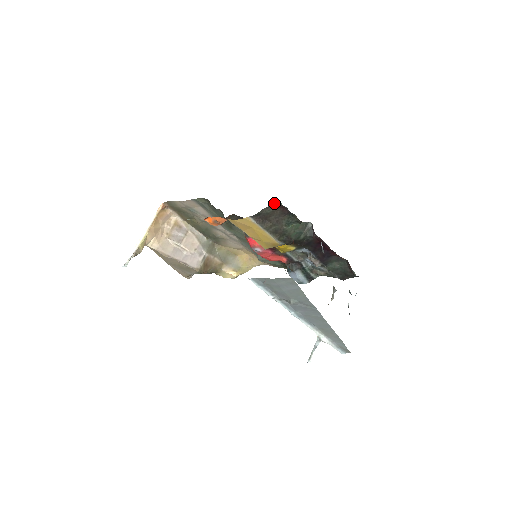
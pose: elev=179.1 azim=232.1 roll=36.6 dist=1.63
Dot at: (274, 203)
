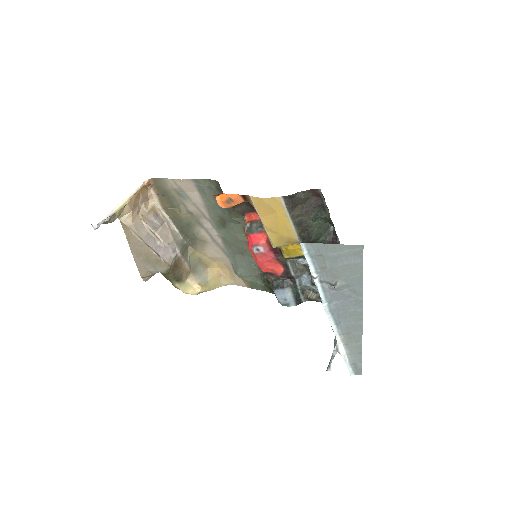
Dot at: (311, 189)
